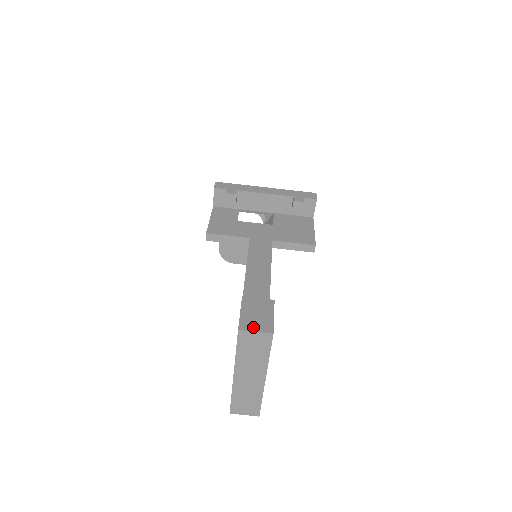
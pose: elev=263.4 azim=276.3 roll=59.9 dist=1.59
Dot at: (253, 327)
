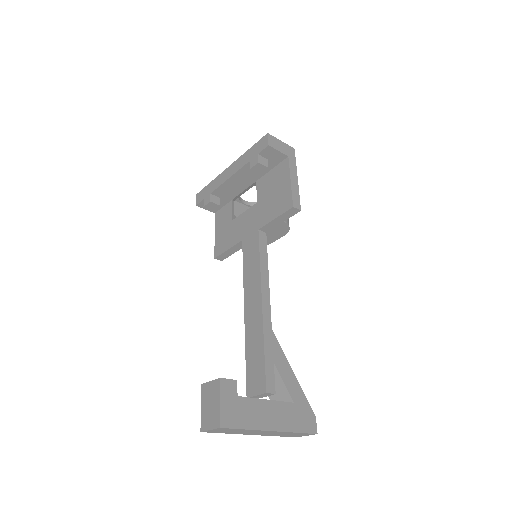
Dot at: (208, 425)
